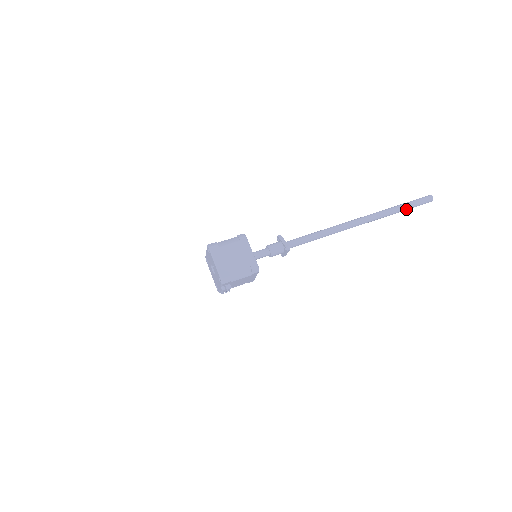
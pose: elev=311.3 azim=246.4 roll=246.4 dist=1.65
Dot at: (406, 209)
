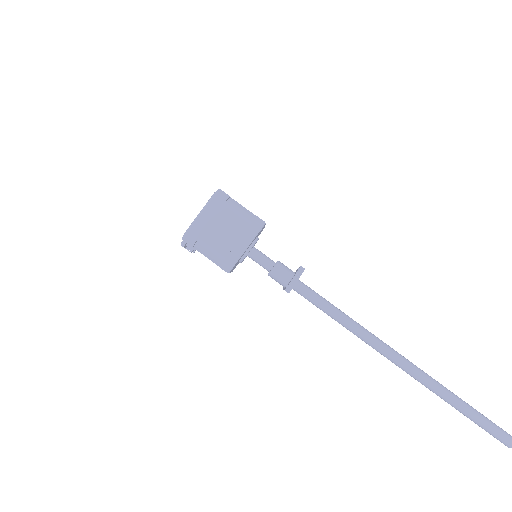
Dot at: (467, 416)
